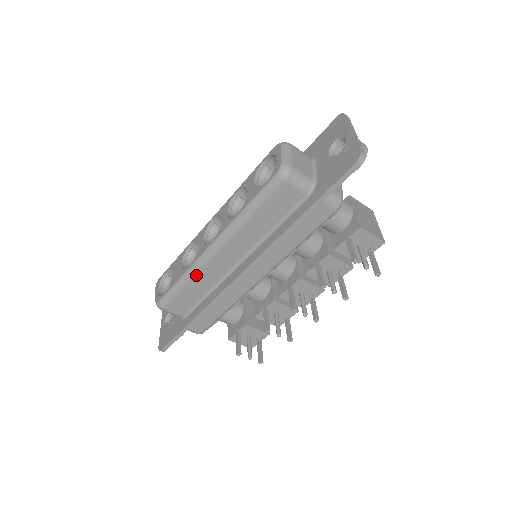
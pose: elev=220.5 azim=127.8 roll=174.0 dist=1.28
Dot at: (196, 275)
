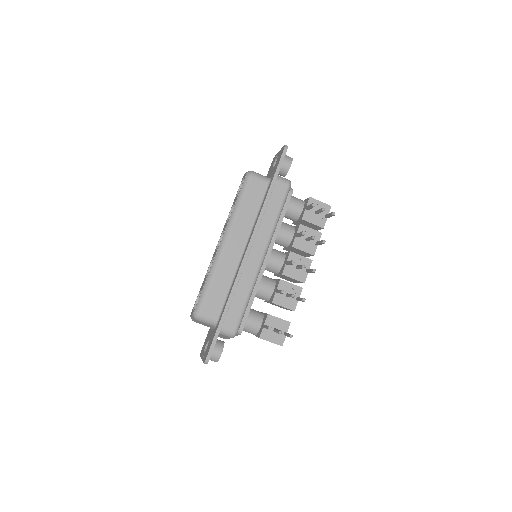
Dot at: (217, 269)
